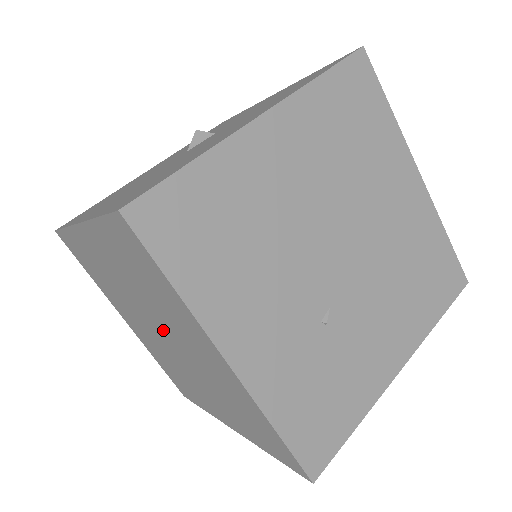
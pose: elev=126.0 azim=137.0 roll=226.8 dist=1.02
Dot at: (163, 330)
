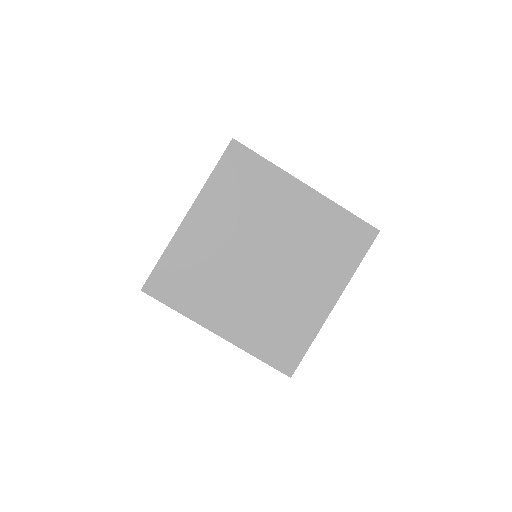
Dot at: (262, 244)
